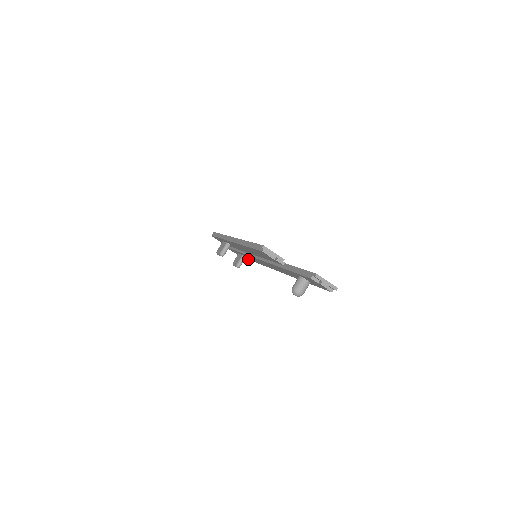
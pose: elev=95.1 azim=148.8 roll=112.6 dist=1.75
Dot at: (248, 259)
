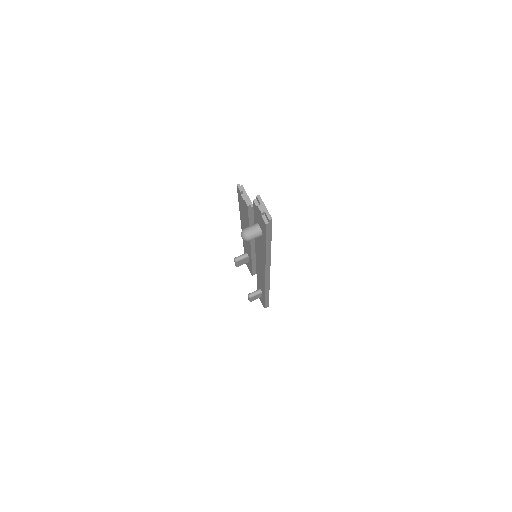
Dot at: (265, 301)
